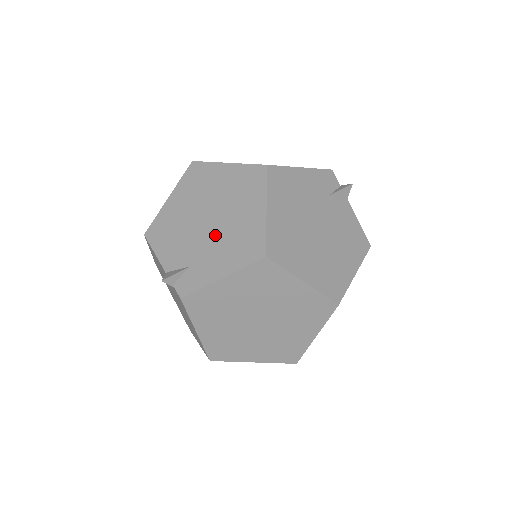
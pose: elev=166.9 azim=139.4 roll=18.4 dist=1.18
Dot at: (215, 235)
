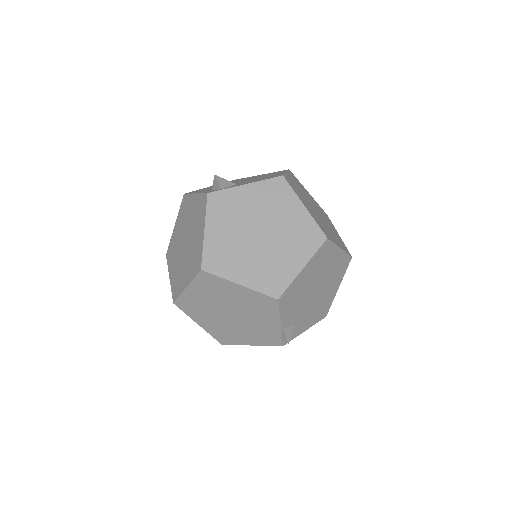
Dot at: (314, 303)
